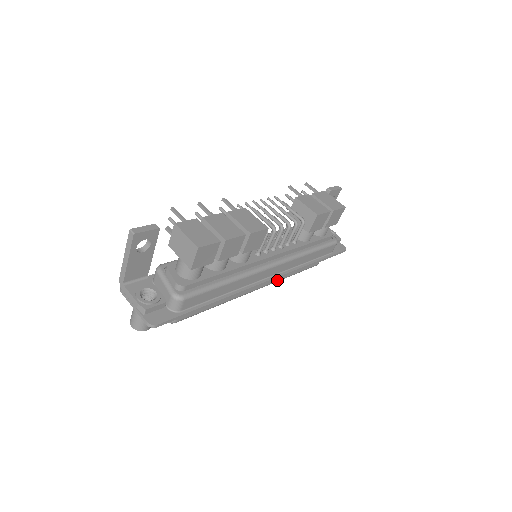
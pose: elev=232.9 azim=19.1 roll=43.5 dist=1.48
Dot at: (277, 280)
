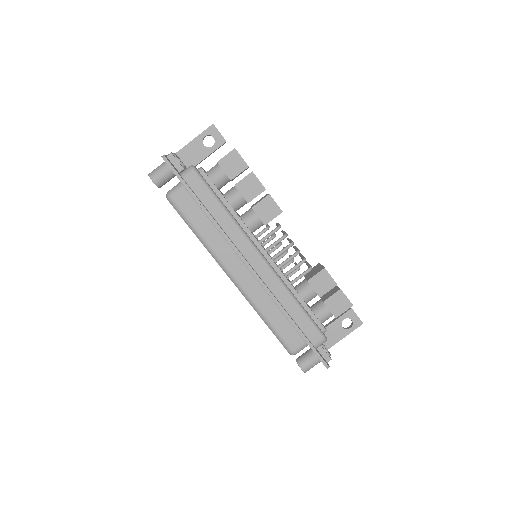
Dot at: (252, 298)
